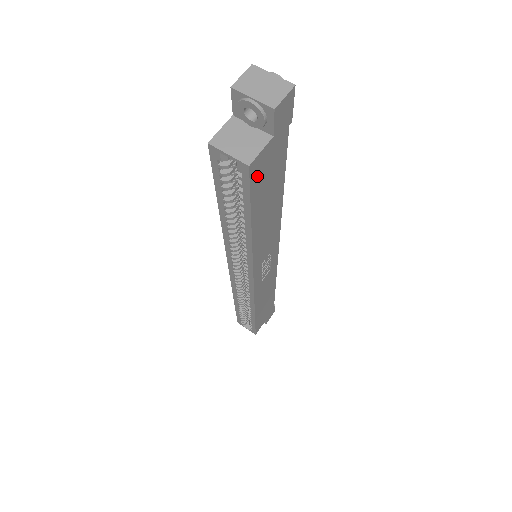
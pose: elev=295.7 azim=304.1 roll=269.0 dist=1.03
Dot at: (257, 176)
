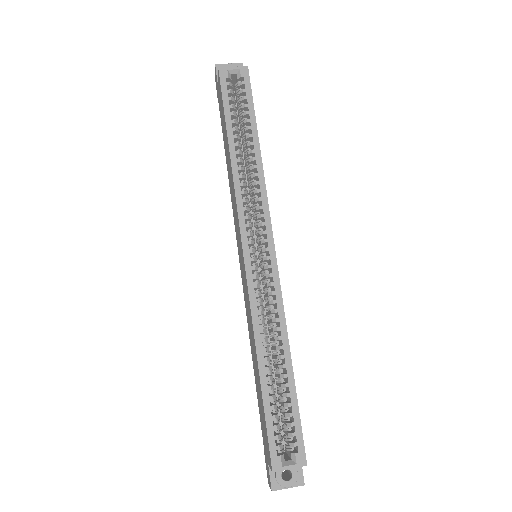
Dot at: occluded
